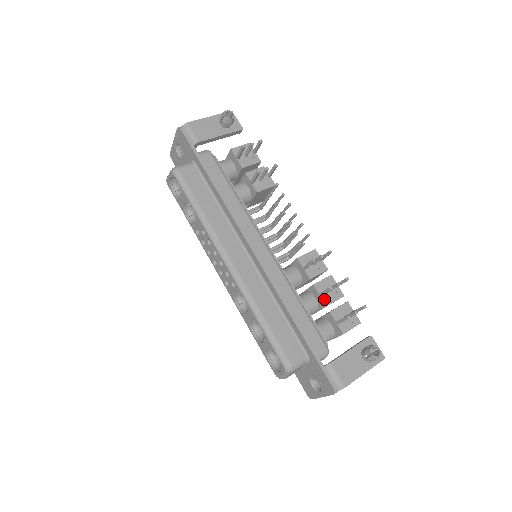
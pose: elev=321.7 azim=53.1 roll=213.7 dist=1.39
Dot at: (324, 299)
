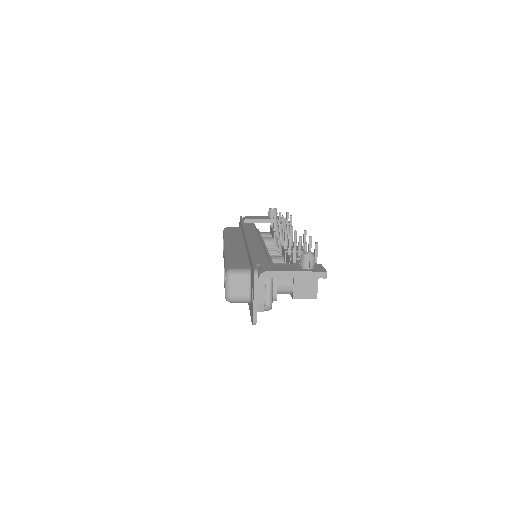
Dot at: (291, 256)
